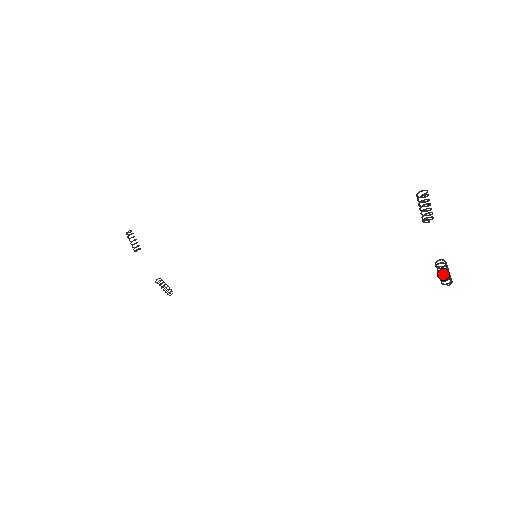
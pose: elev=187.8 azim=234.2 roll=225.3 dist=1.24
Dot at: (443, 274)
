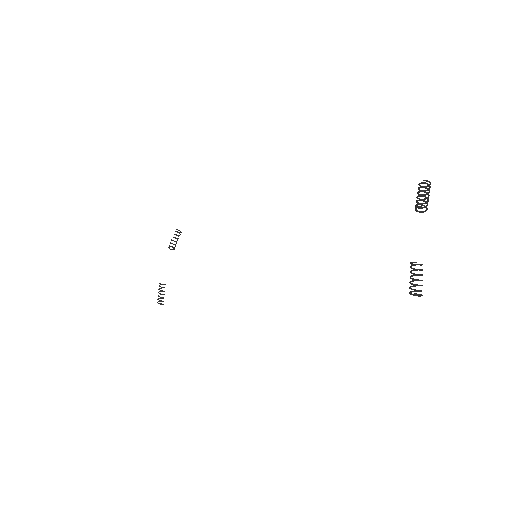
Dot at: (414, 274)
